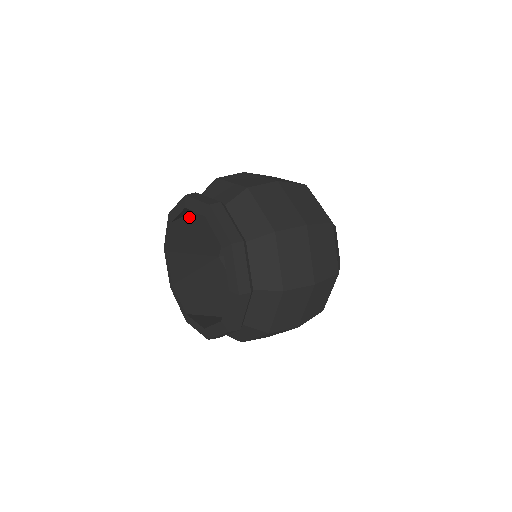
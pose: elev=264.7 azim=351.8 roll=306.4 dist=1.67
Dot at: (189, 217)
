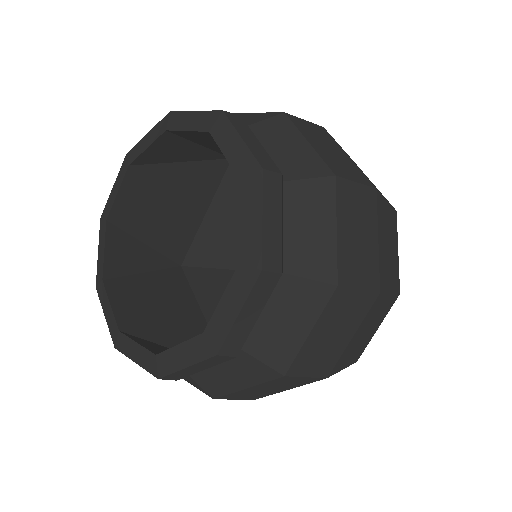
Dot at: (158, 171)
